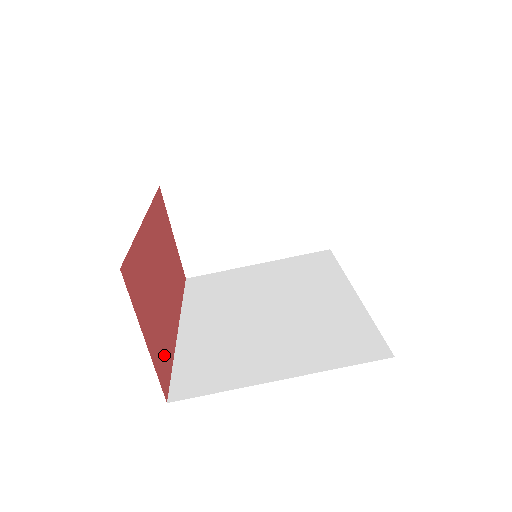
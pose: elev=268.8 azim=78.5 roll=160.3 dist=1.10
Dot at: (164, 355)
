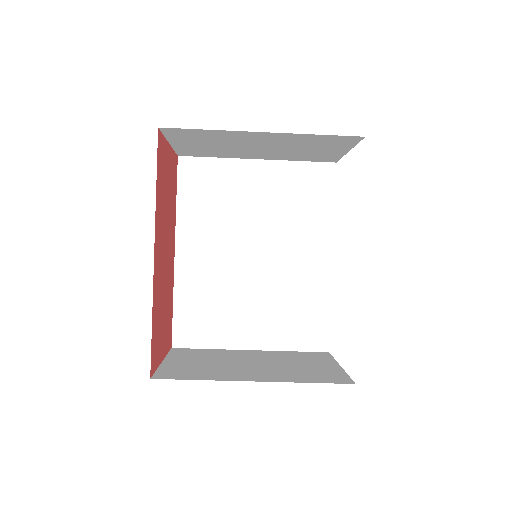
Dot at: (169, 322)
